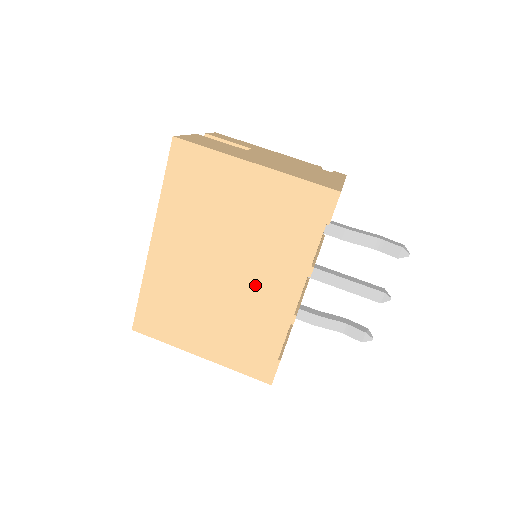
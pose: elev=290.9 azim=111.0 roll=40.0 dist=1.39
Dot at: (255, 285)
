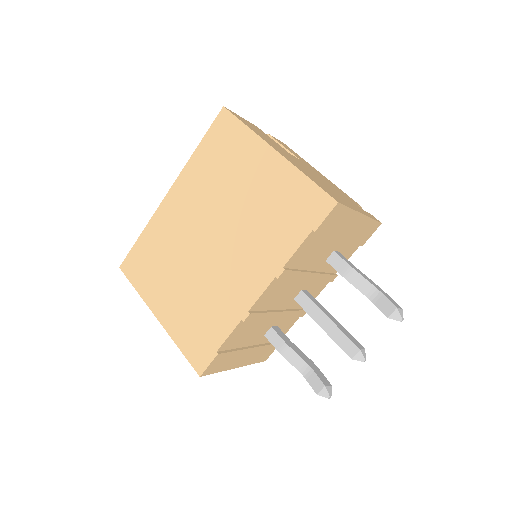
Dot at: (228, 266)
